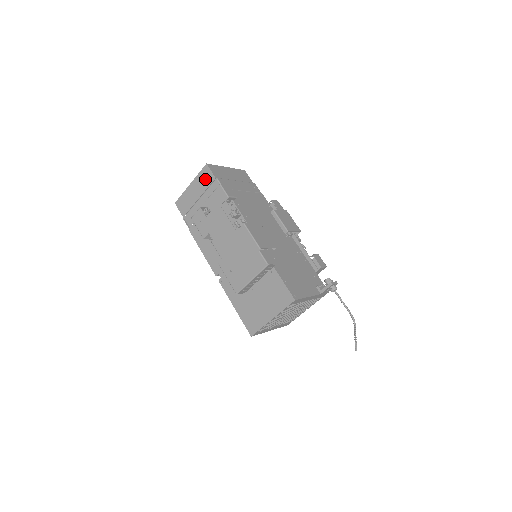
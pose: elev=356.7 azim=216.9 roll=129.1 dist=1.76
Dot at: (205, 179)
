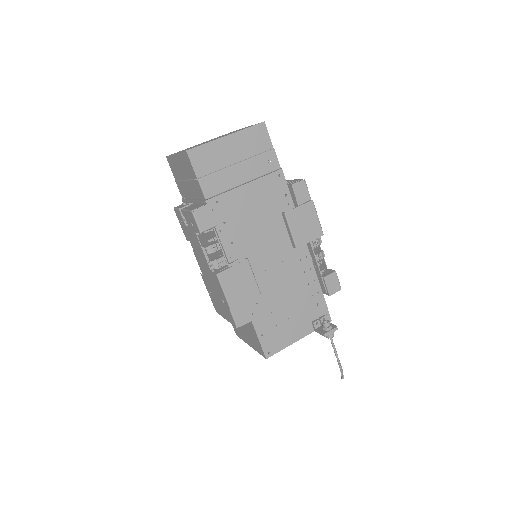
Dot at: (187, 167)
